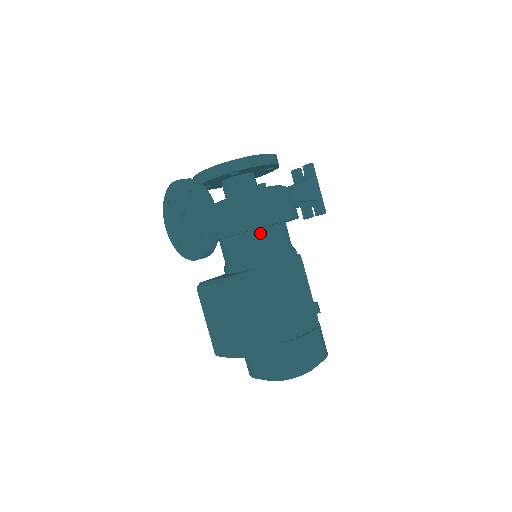
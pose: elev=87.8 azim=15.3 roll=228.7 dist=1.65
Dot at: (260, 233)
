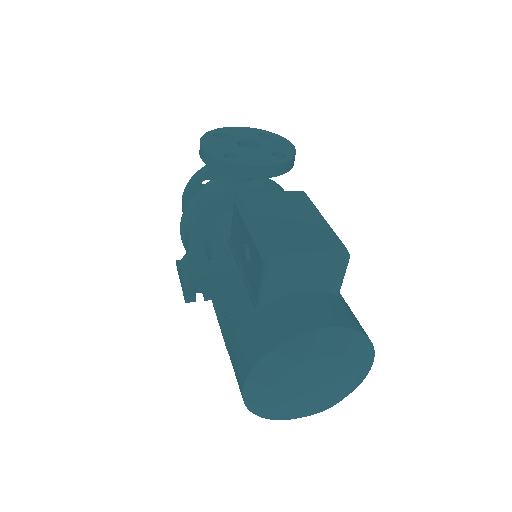
Dot at: occluded
